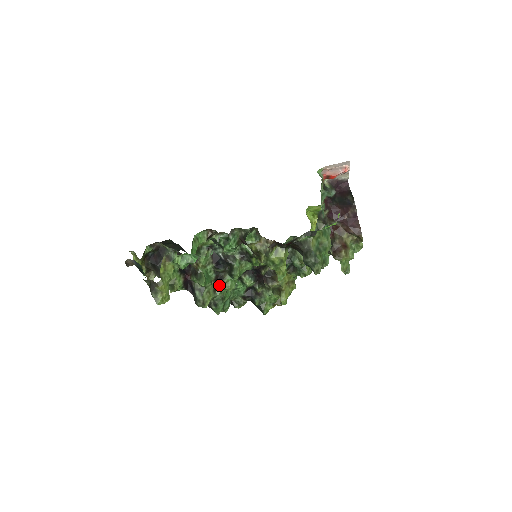
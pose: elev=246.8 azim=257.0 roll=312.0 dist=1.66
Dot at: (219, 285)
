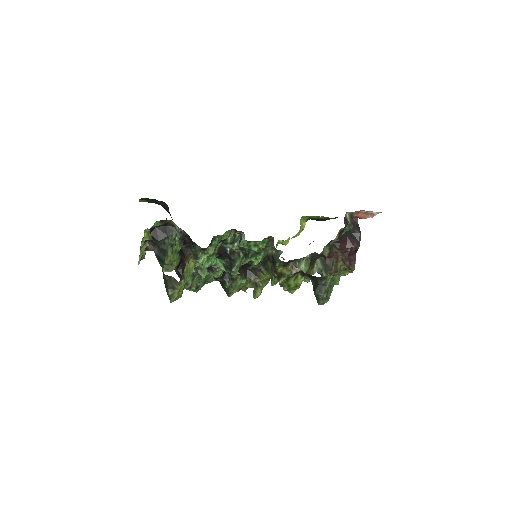
Dot at: (208, 270)
